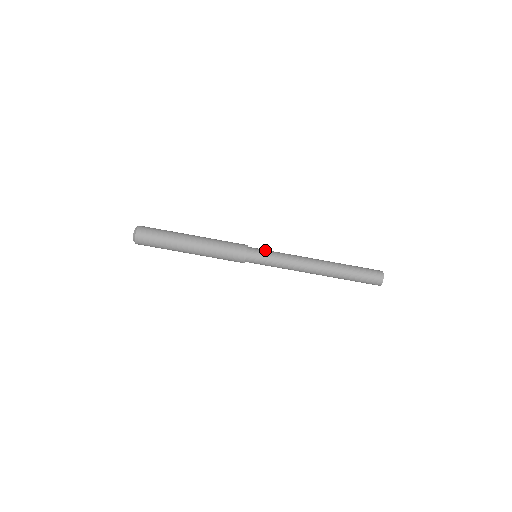
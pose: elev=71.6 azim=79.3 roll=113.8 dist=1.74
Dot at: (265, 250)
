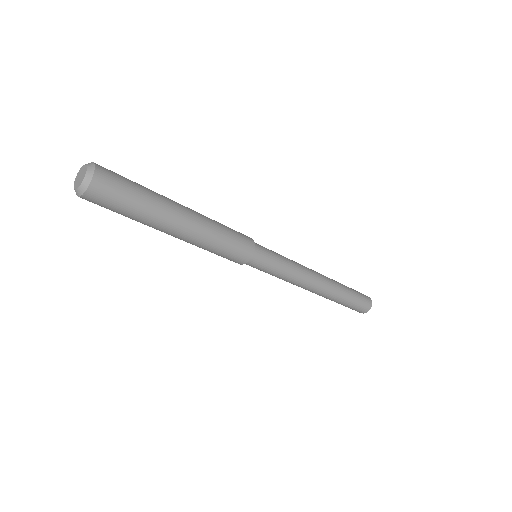
Dot at: (272, 253)
